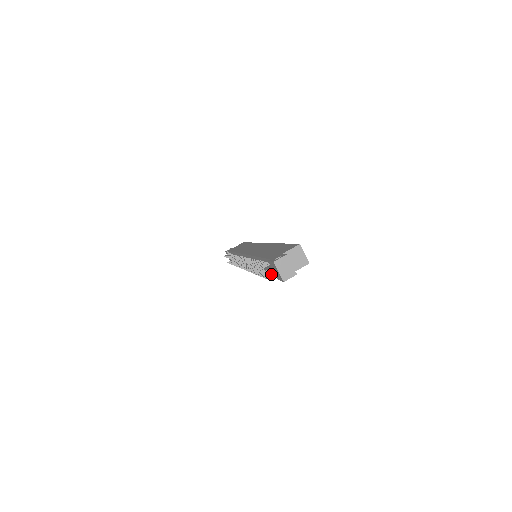
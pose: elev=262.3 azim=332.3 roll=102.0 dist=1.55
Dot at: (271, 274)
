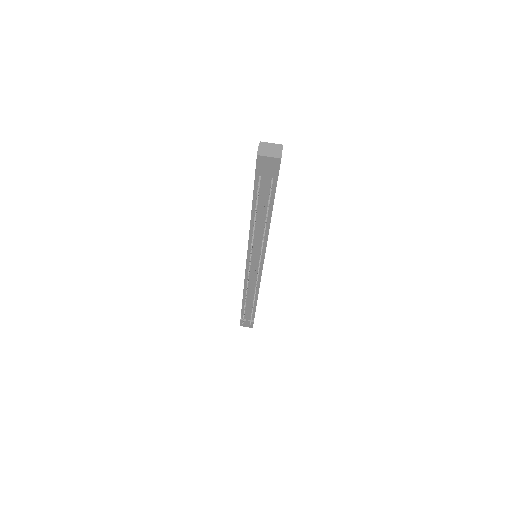
Dot at: (270, 188)
